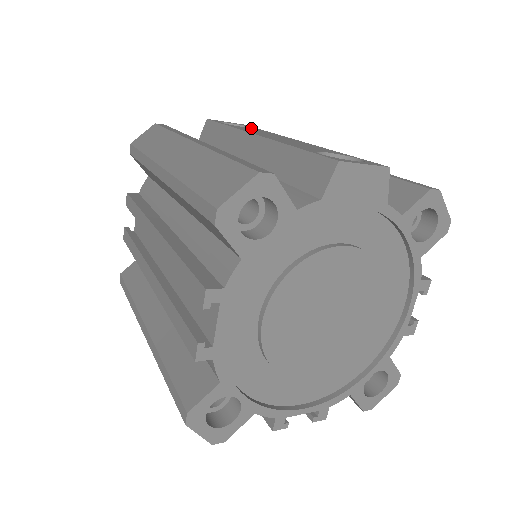
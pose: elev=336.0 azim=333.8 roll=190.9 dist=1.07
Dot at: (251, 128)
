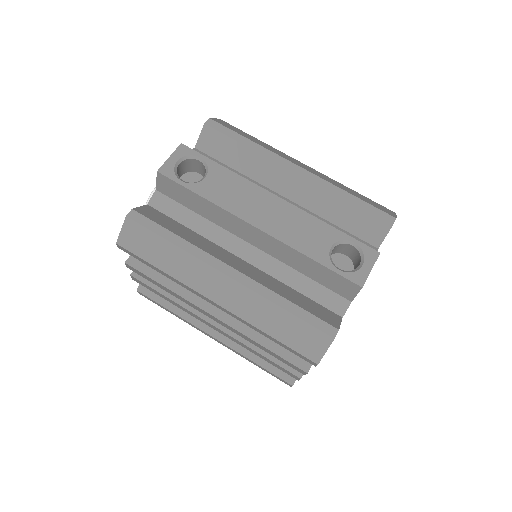
Dot at: (212, 173)
